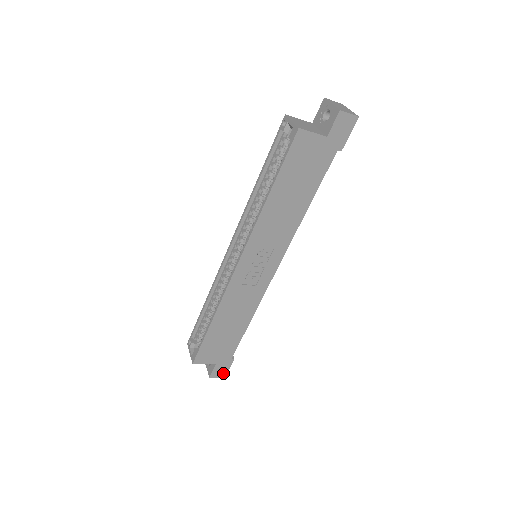
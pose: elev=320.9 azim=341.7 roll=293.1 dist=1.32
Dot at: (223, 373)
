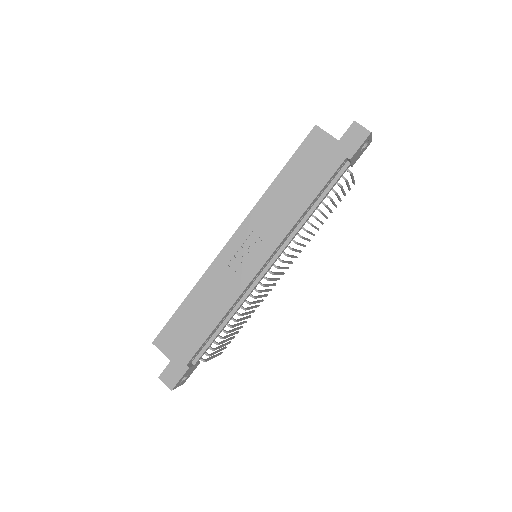
Dot at: (172, 382)
